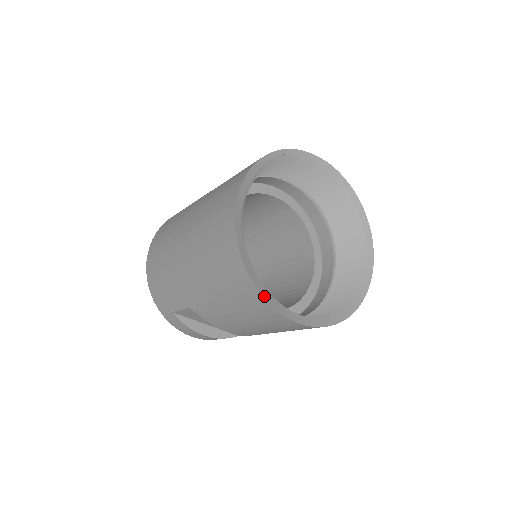
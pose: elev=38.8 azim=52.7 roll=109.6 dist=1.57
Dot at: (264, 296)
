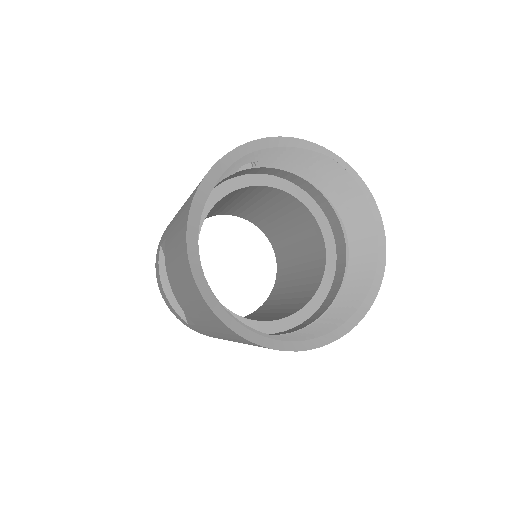
Dot at: (190, 222)
